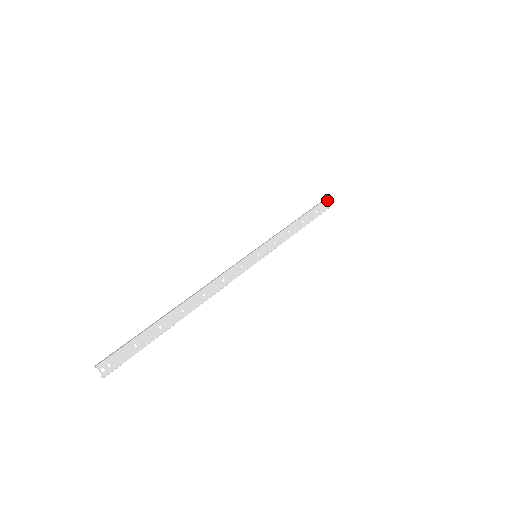
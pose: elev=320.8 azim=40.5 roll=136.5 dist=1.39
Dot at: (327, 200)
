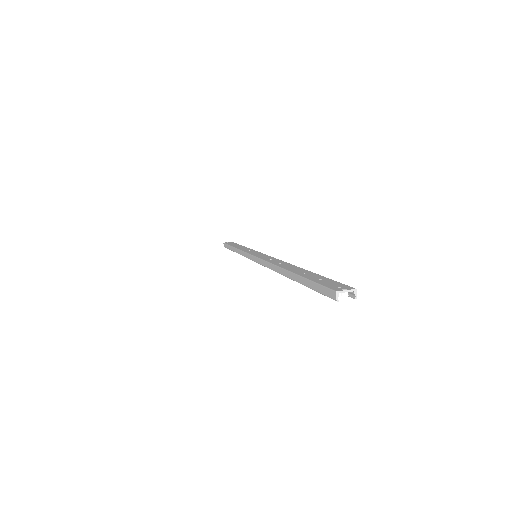
Dot at: occluded
